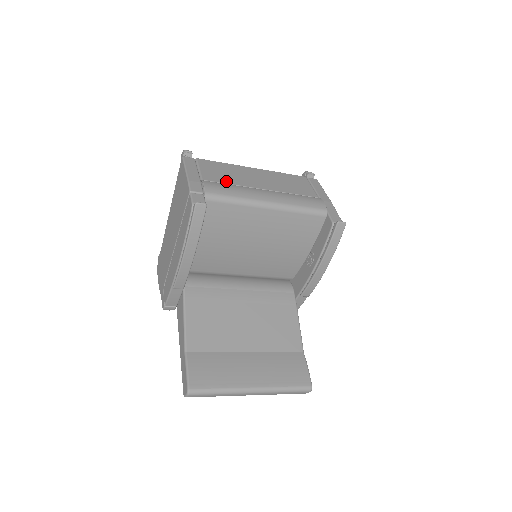
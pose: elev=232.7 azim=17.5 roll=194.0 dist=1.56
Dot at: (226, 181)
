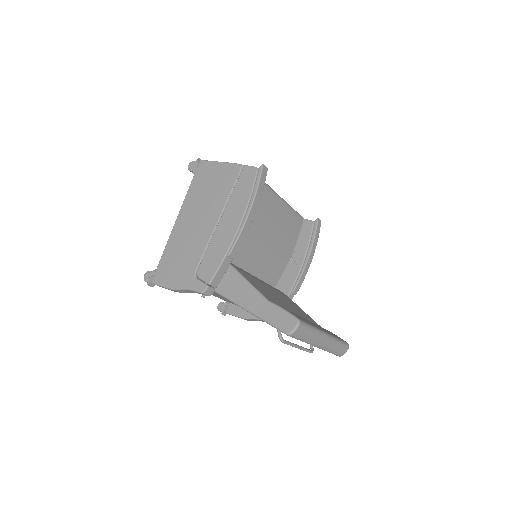
Dot at: occluded
